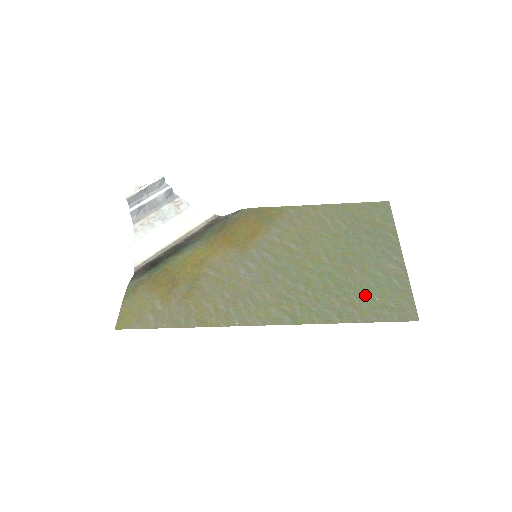
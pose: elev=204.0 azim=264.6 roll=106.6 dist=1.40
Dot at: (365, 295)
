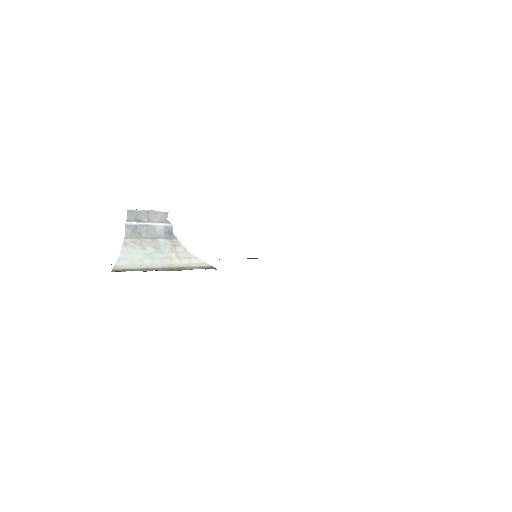
Dot at: occluded
